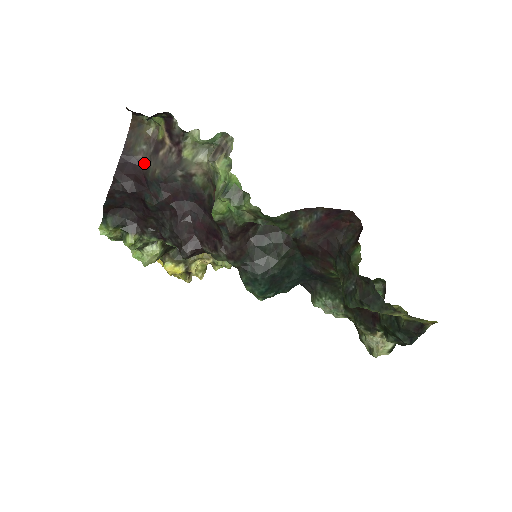
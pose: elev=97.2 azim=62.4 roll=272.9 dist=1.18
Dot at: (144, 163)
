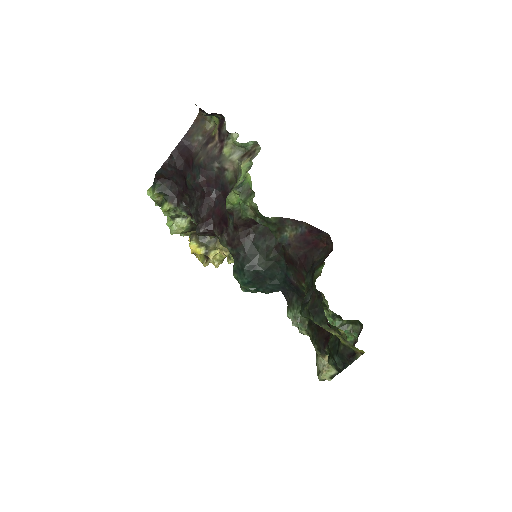
Dot at: (196, 150)
